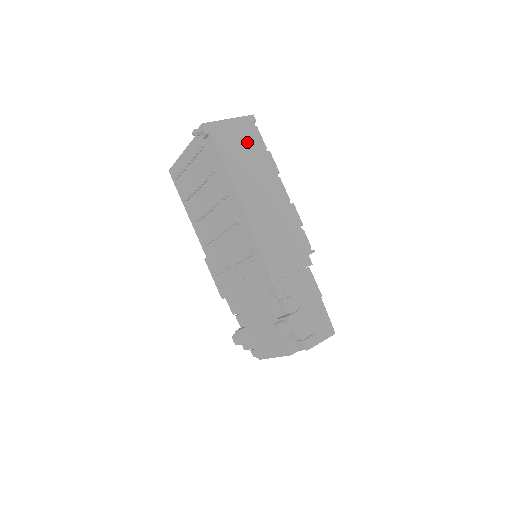
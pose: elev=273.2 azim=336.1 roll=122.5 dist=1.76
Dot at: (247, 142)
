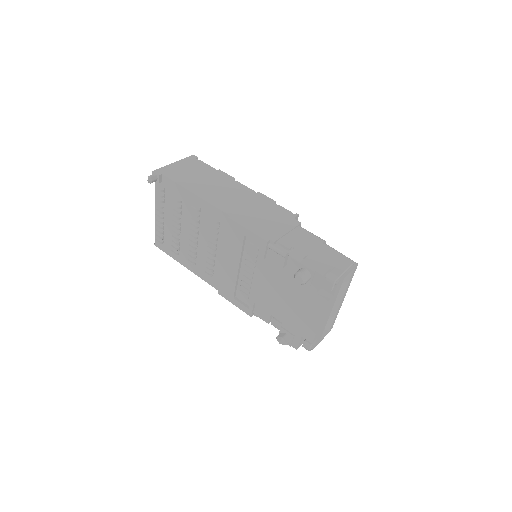
Dot at: (196, 170)
